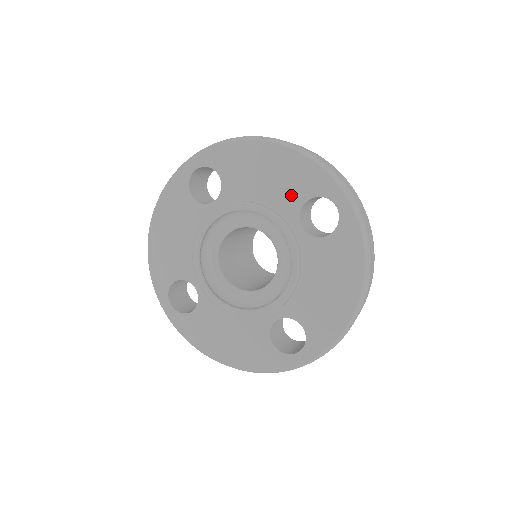
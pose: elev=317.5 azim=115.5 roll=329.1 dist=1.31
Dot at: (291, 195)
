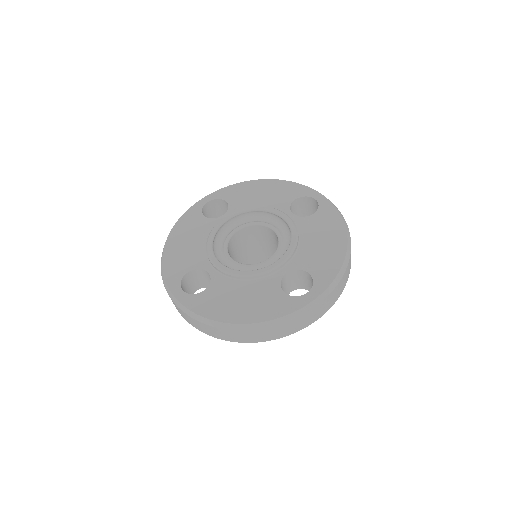
Dot at: (282, 200)
